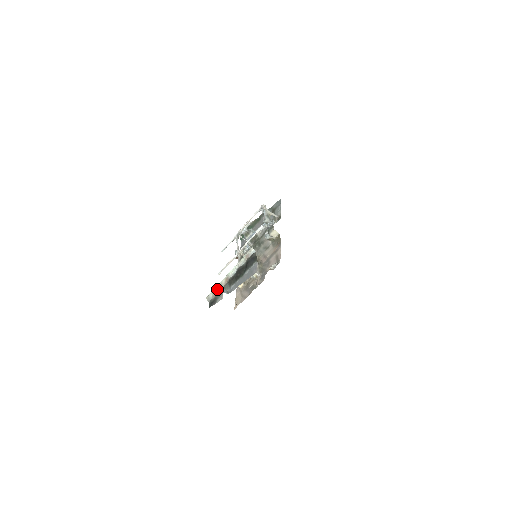
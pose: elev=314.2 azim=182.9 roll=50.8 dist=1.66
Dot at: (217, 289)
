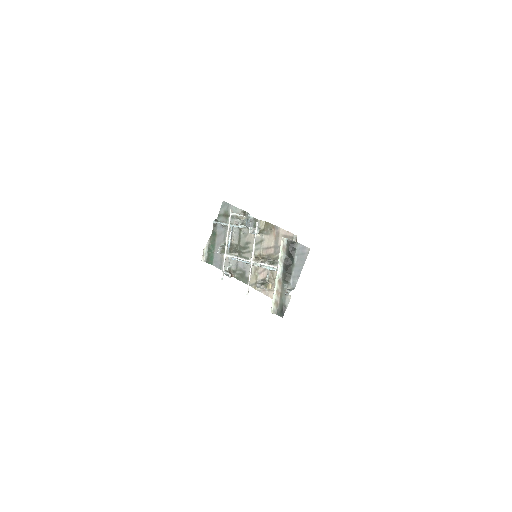
Dot at: (286, 293)
